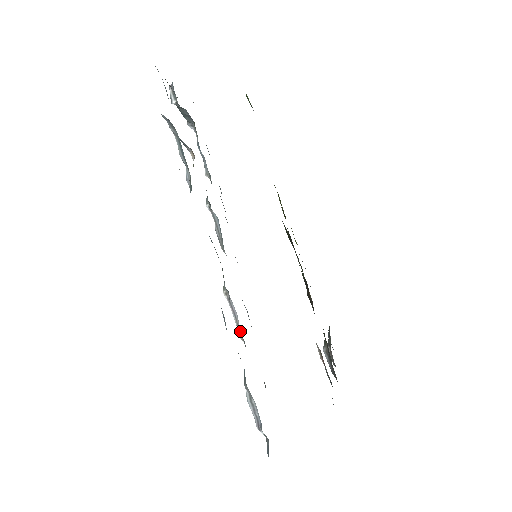
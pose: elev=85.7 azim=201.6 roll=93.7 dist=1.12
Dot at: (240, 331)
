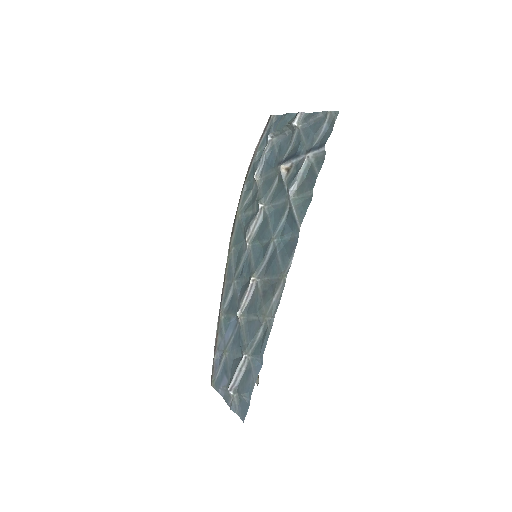
Dot at: (243, 311)
